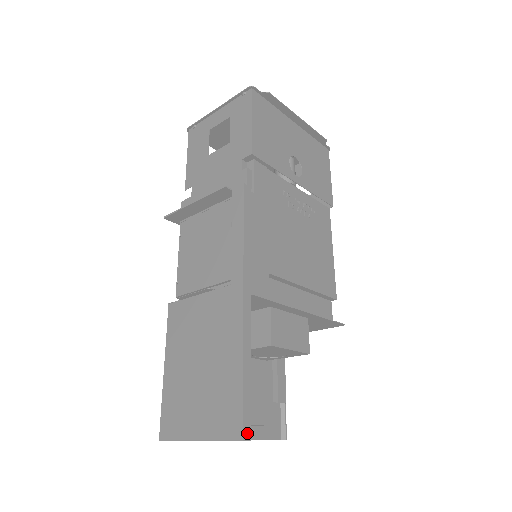
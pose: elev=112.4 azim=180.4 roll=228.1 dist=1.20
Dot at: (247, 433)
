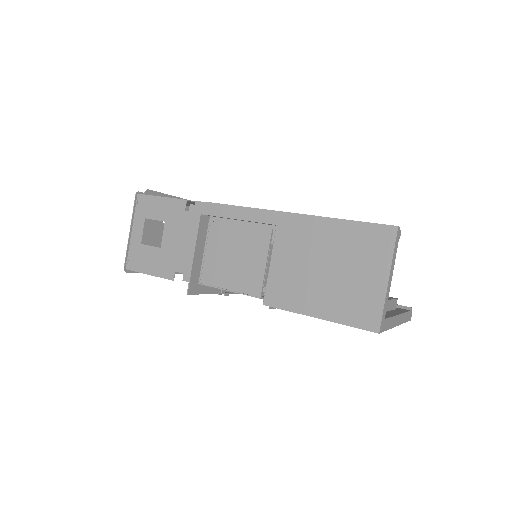
Dot at: (394, 226)
